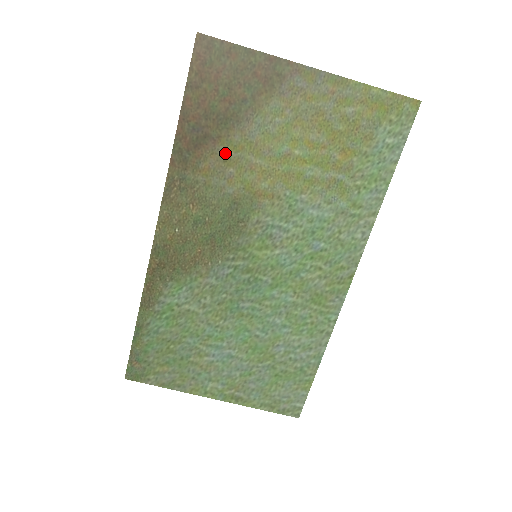
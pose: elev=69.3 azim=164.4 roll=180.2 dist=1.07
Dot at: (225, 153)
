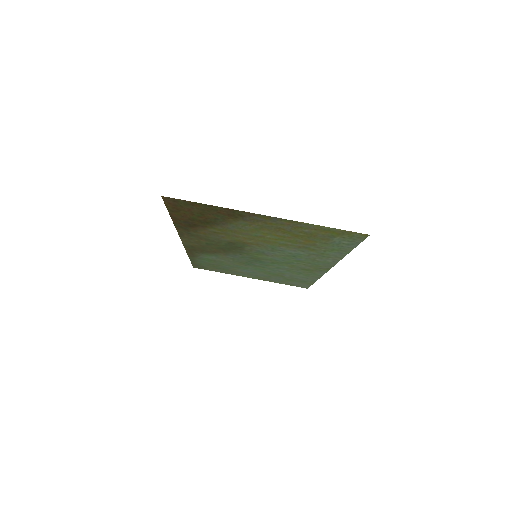
Dot at: (214, 231)
